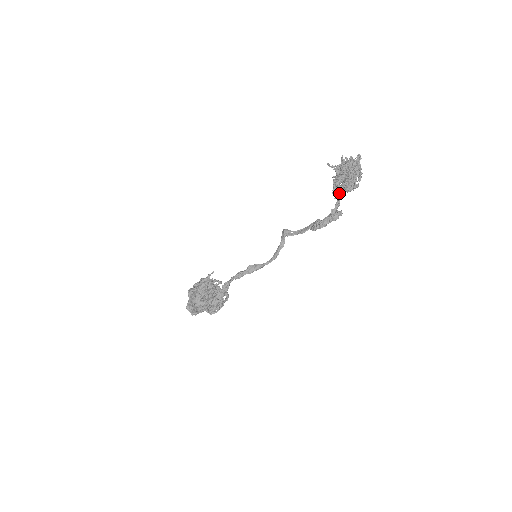
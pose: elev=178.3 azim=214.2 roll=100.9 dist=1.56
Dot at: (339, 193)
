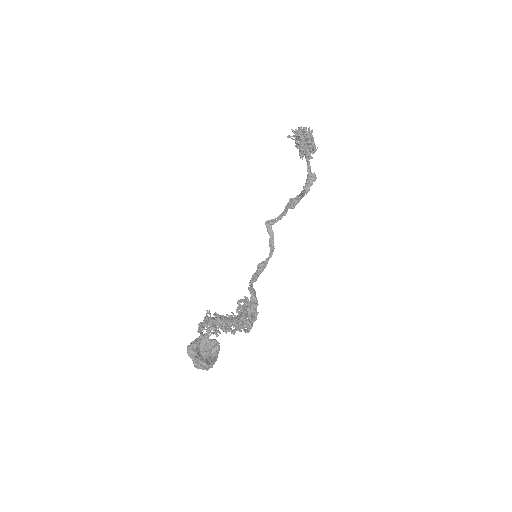
Dot at: (309, 155)
